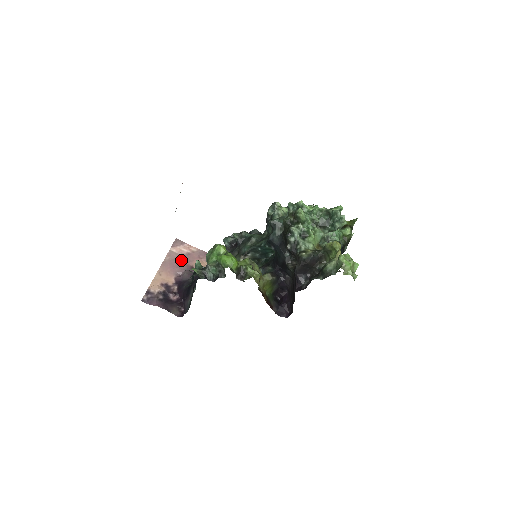
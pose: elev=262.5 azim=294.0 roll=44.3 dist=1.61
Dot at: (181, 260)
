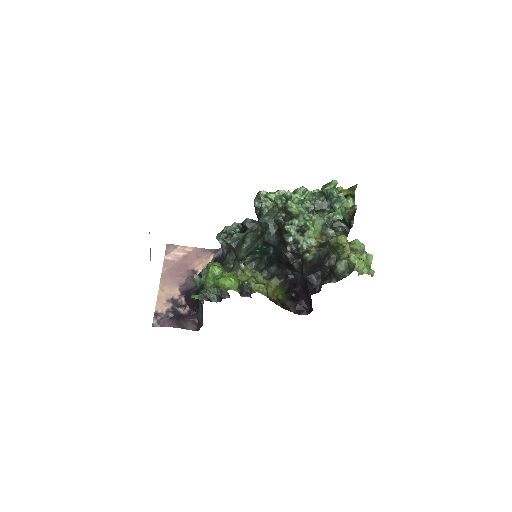
Dot at: (179, 266)
